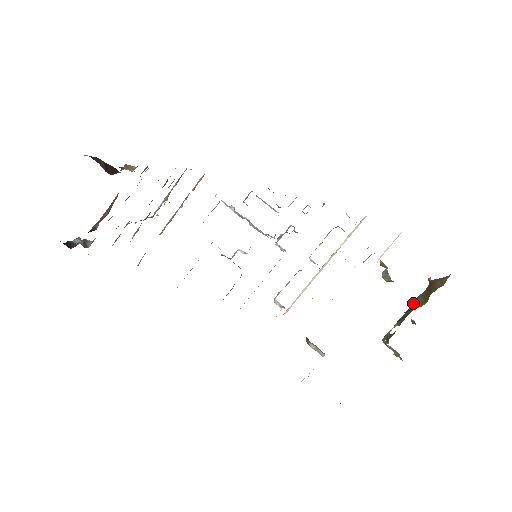
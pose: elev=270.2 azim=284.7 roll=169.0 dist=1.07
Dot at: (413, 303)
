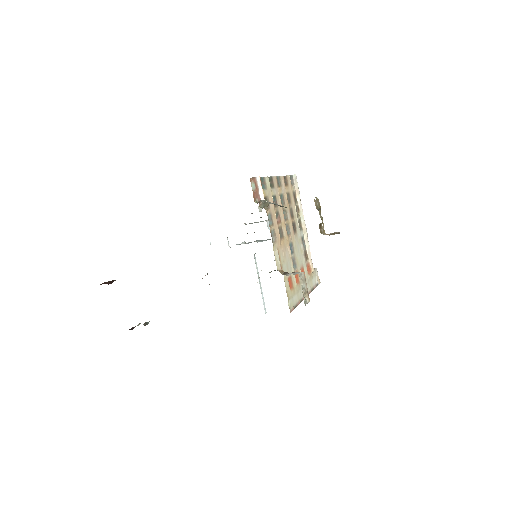
Dot at: occluded
